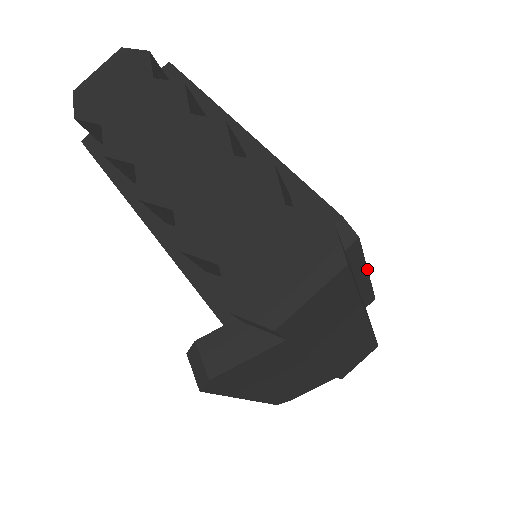
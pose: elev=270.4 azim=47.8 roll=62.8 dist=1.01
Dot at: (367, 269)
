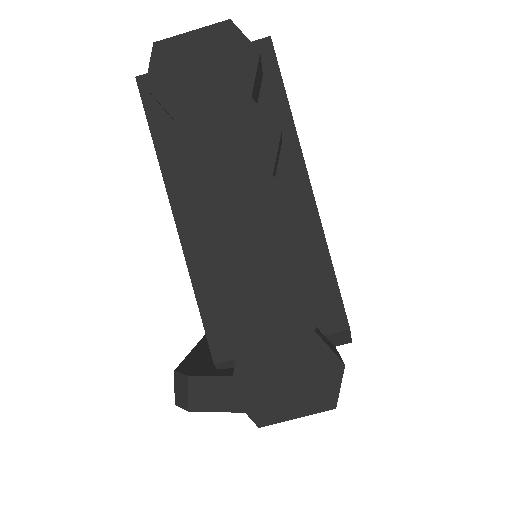
Dot at: occluded
